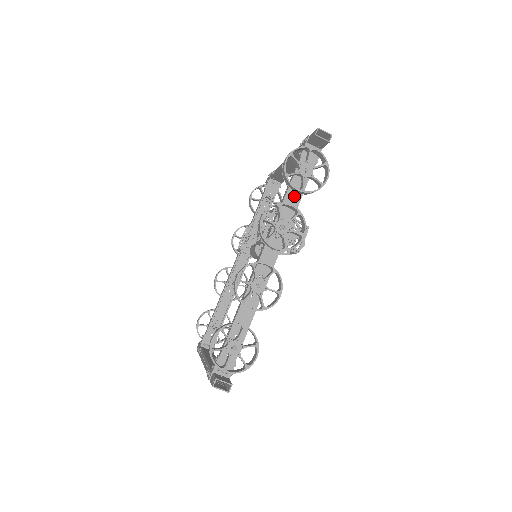
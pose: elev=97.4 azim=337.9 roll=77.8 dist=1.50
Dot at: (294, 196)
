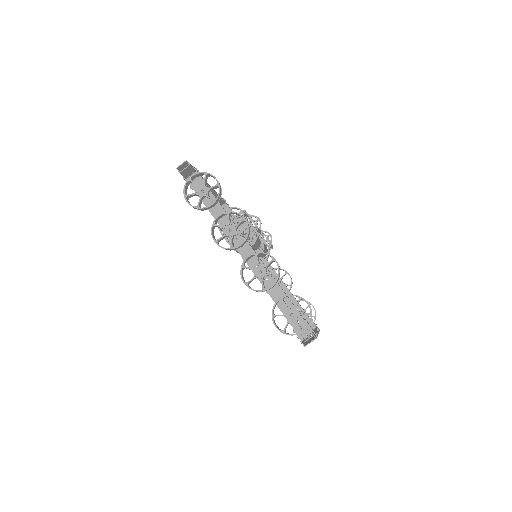
Dot at: (216, 209)
